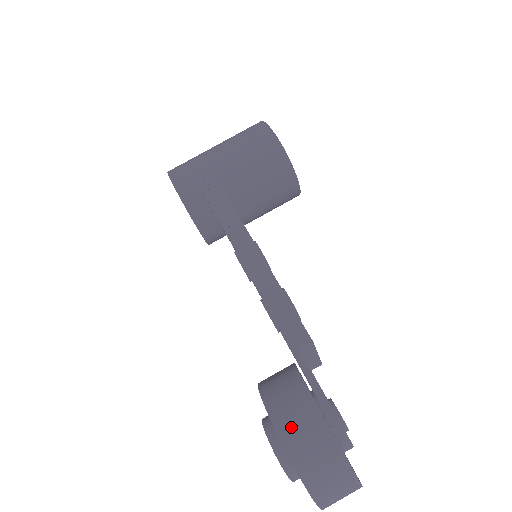
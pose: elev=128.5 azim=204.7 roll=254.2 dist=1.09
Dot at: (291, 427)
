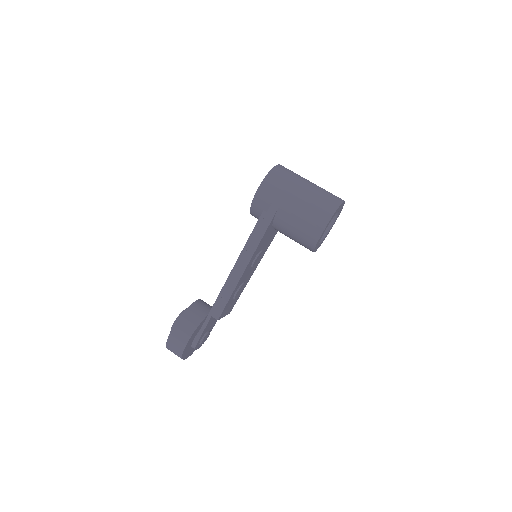
Dot at: (176, 336)
